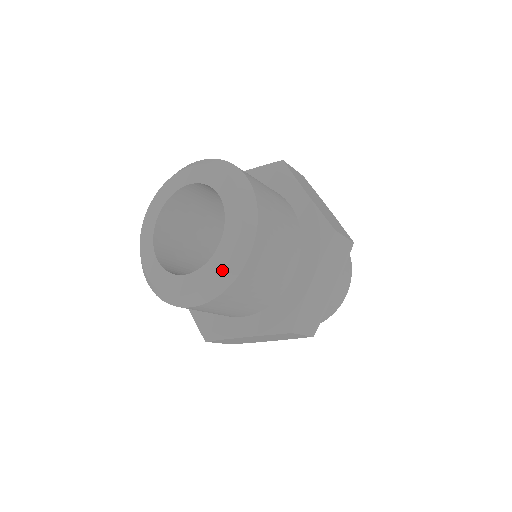
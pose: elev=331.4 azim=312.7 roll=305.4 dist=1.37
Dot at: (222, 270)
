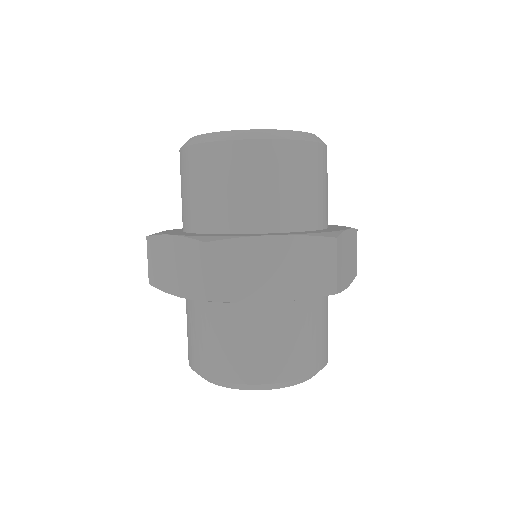
Dot at: (305, 132)
